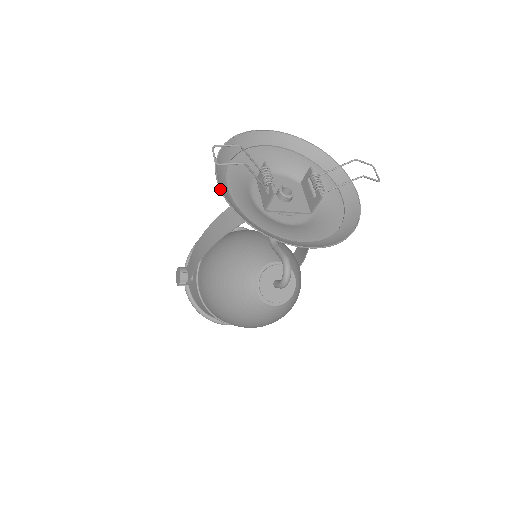
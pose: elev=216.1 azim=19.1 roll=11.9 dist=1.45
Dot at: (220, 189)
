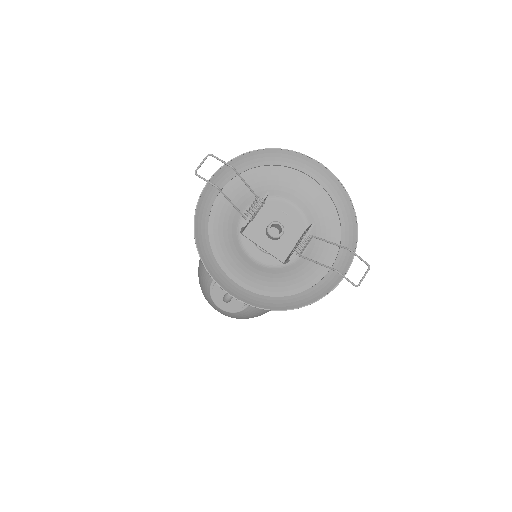
Dot at: (201, 192)
